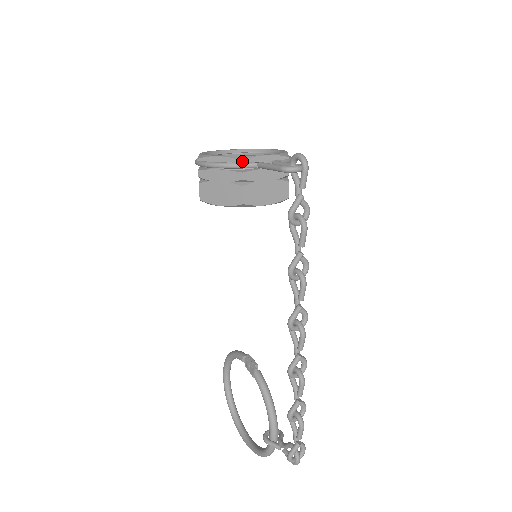
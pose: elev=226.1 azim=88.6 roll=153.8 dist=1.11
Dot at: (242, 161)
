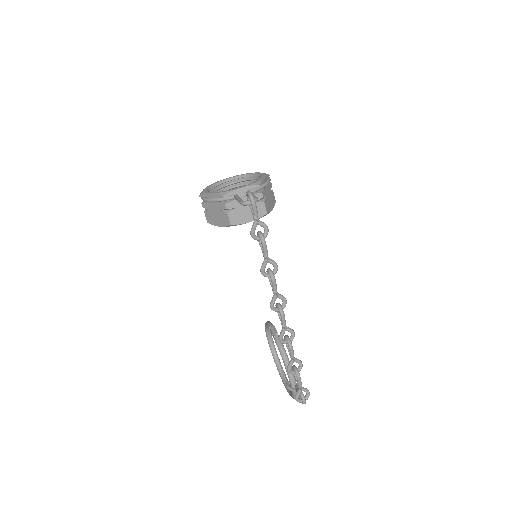
Dot at: (223, 196)
